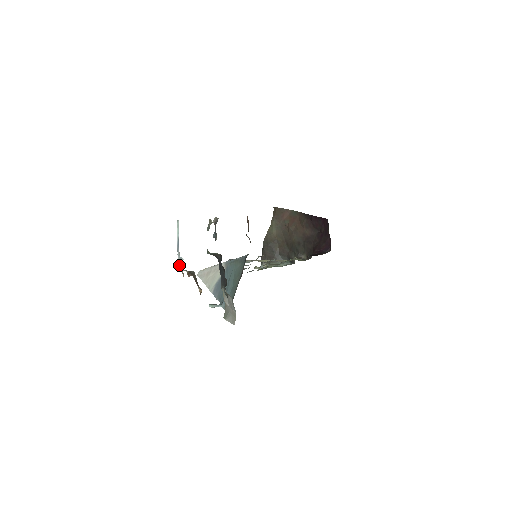
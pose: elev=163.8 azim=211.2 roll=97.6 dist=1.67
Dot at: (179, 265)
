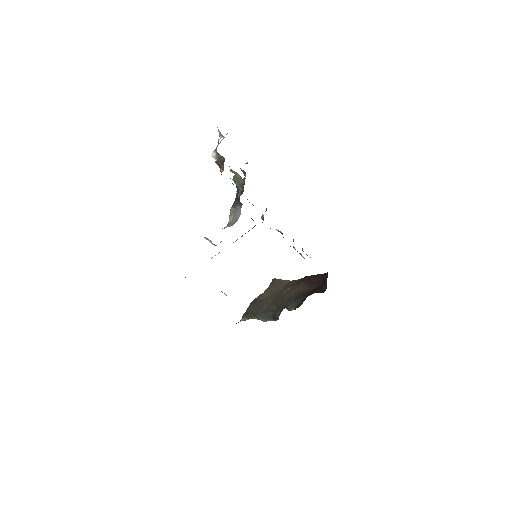
Dot at: (213, 152)
